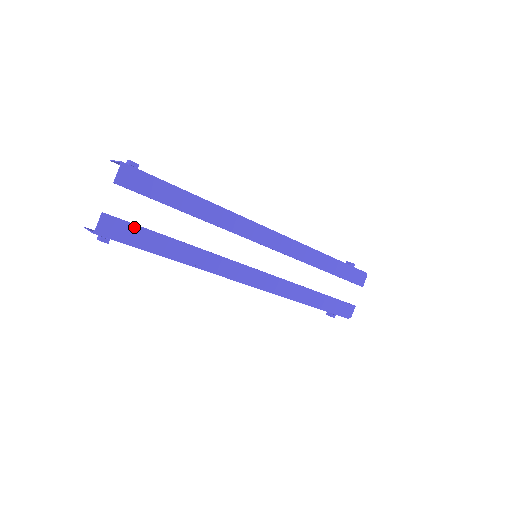
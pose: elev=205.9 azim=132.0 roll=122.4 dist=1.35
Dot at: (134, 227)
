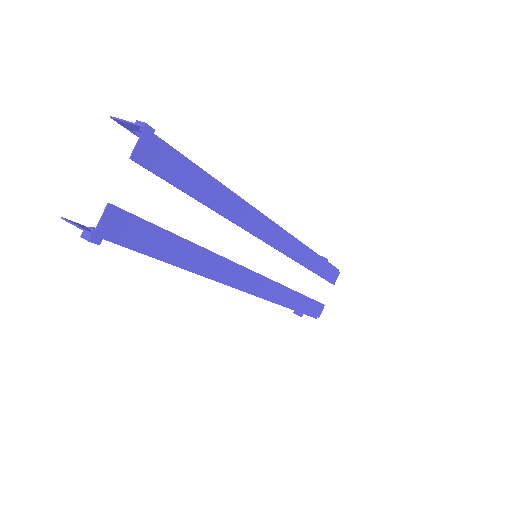
Dot at: (145, 225)
